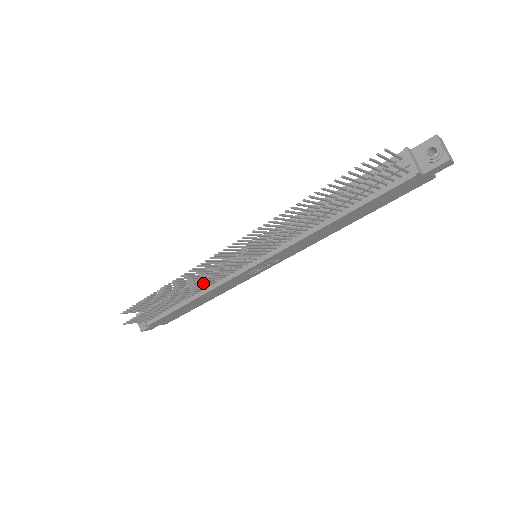
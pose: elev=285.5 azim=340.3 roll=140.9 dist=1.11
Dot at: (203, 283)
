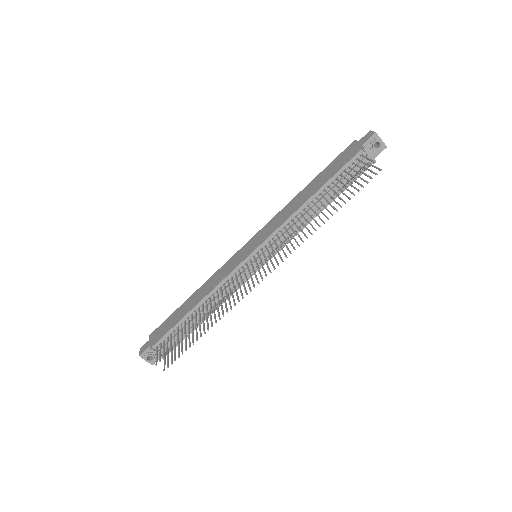
Dot at: (219, 298)
